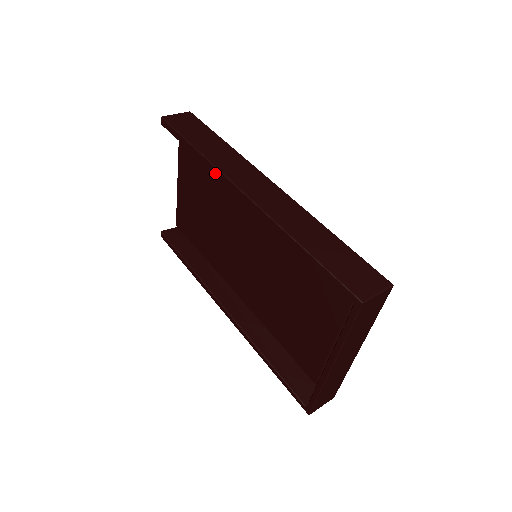
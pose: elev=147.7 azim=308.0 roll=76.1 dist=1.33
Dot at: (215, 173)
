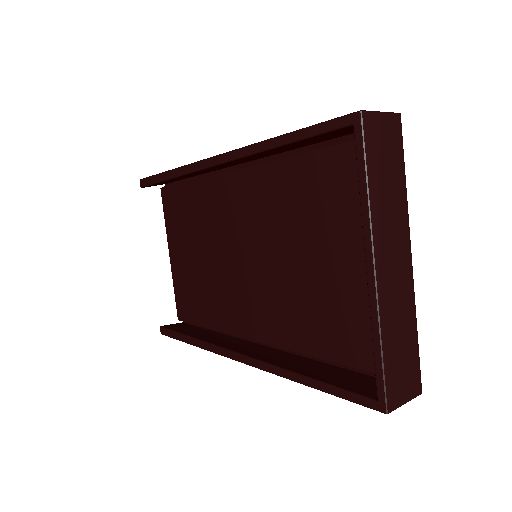
Dot at: (188, 172)
